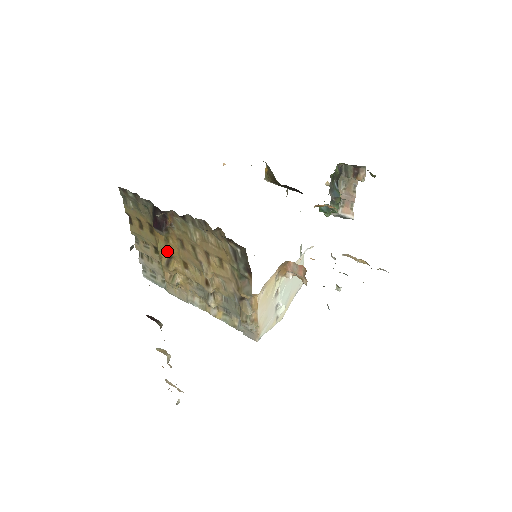
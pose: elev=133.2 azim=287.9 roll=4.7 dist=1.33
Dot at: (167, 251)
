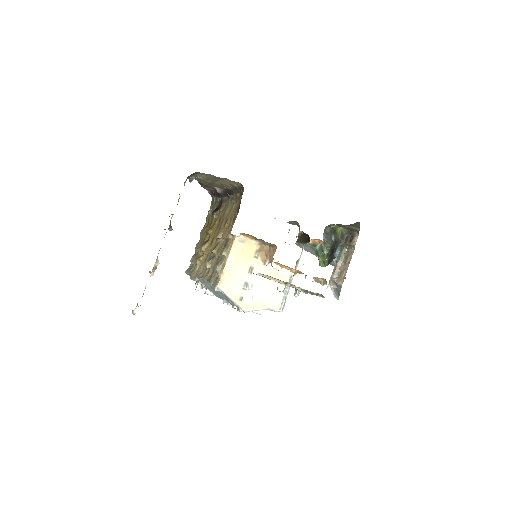
Dot at: (209, 230)
